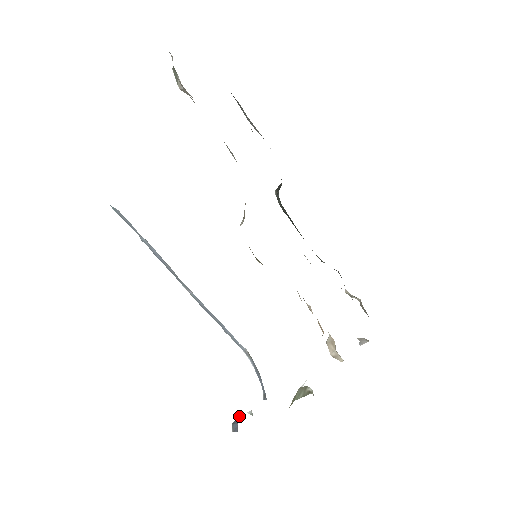
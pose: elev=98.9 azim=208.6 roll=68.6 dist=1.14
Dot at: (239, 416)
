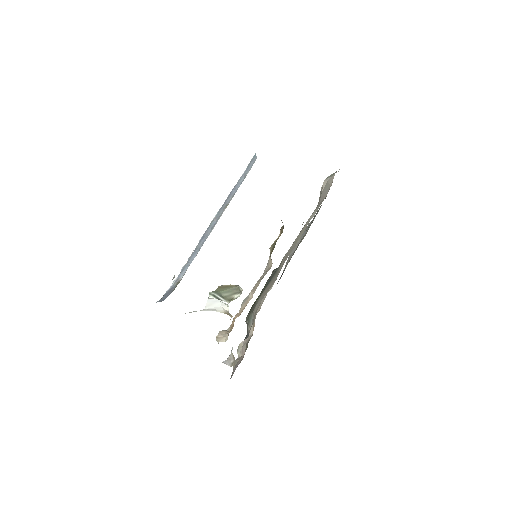
Dot at: occluded
